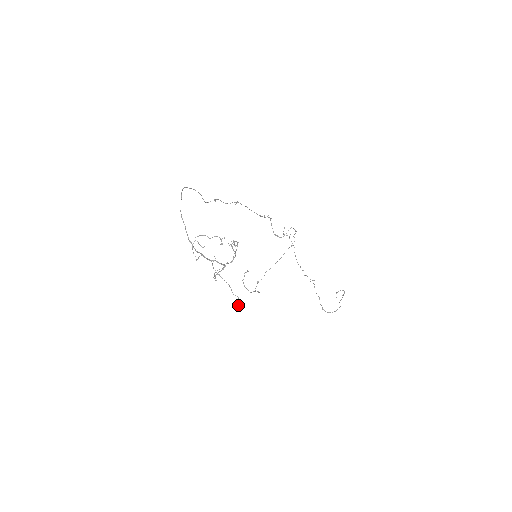
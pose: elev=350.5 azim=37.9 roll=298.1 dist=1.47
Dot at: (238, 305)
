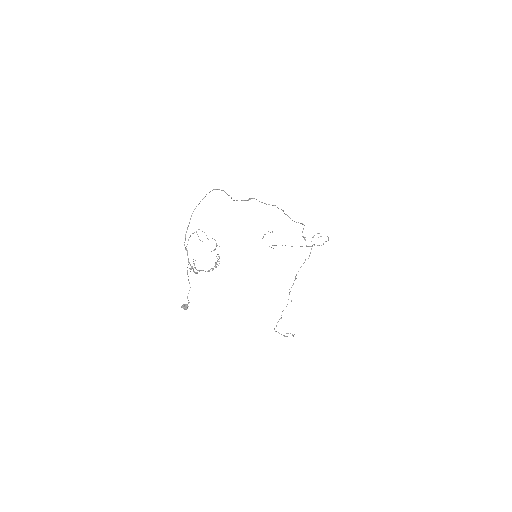
Dot at: (185, 307)
